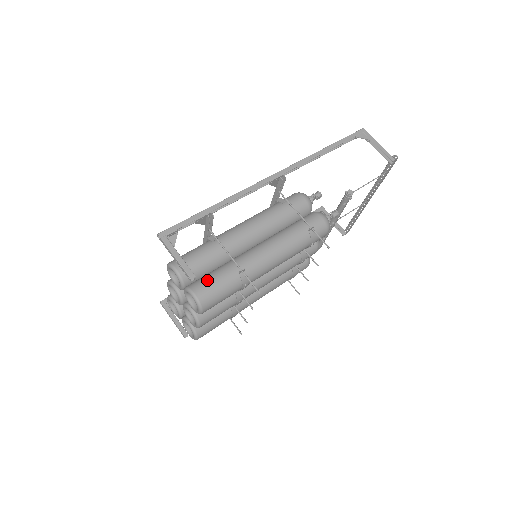
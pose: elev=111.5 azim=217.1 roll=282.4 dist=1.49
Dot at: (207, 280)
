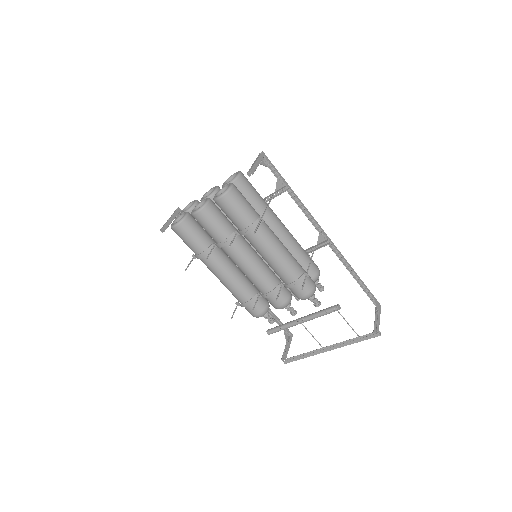
Dot at: occluded
